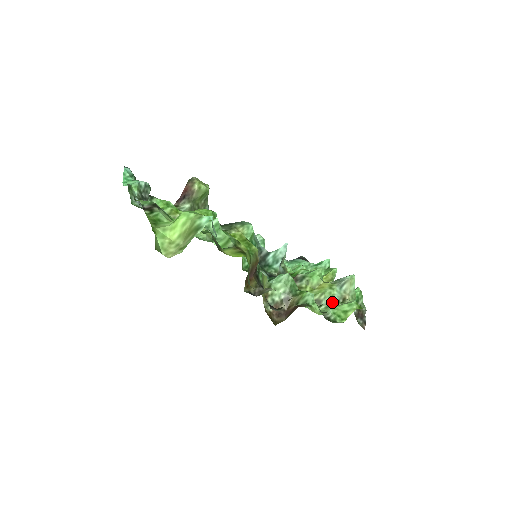
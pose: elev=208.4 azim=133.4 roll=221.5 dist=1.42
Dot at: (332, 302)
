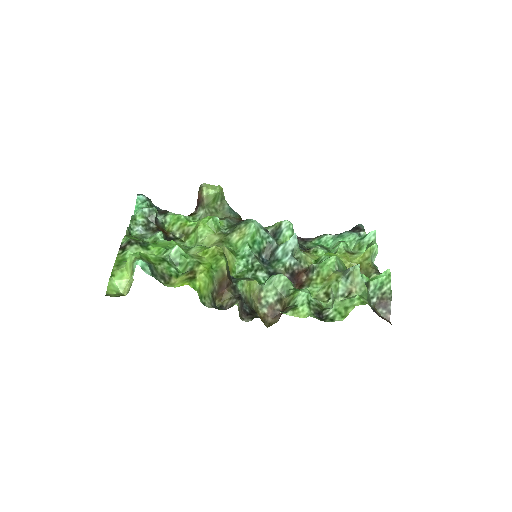
Dot at: (337, 296)
